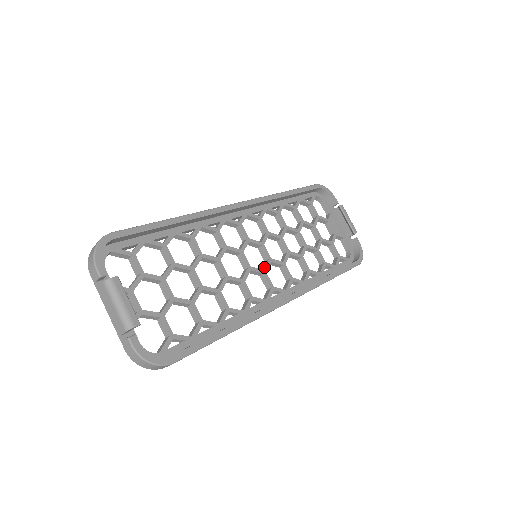
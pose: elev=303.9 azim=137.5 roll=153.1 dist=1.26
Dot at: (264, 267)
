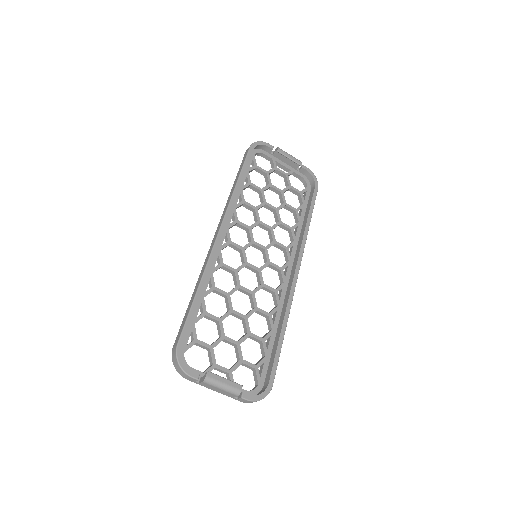
Dot at: (266, 259)
